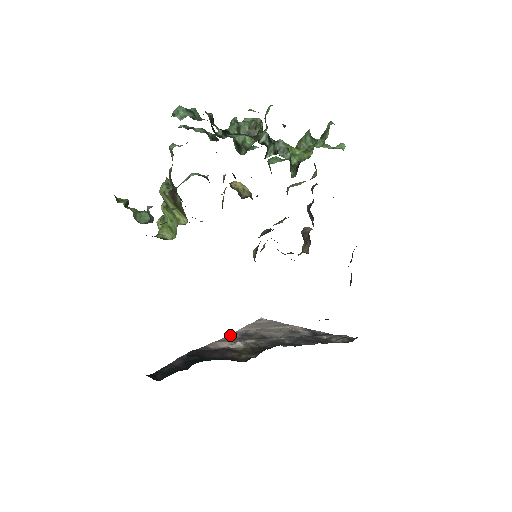
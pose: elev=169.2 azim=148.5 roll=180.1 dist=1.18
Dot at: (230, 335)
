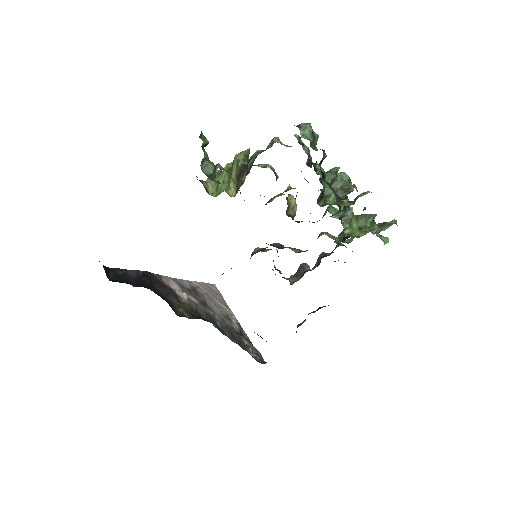
Dot at: (184, 280)
